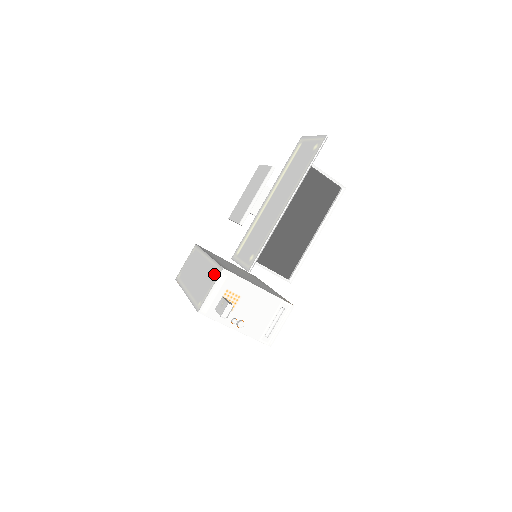
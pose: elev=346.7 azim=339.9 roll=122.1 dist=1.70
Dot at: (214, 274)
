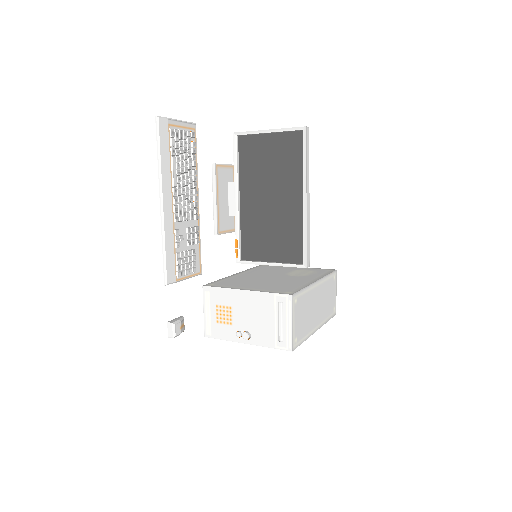
Dot at: occluded
